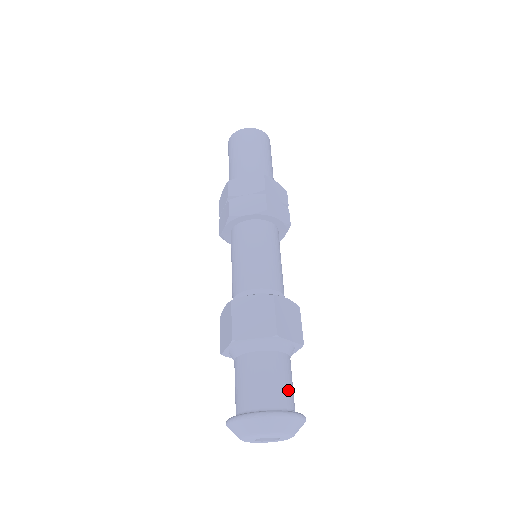
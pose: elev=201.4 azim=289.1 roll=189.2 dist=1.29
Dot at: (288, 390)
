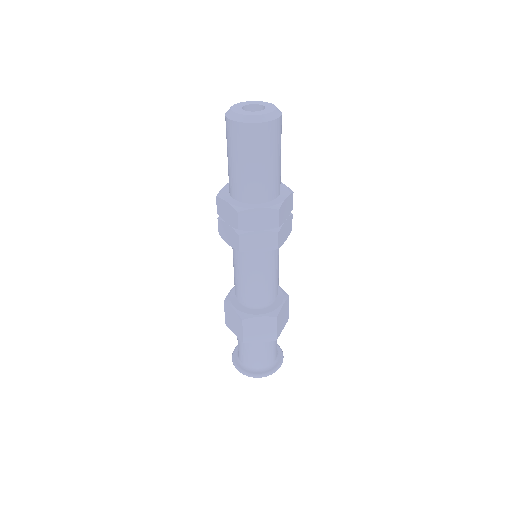
Dot at: (276, 350)
